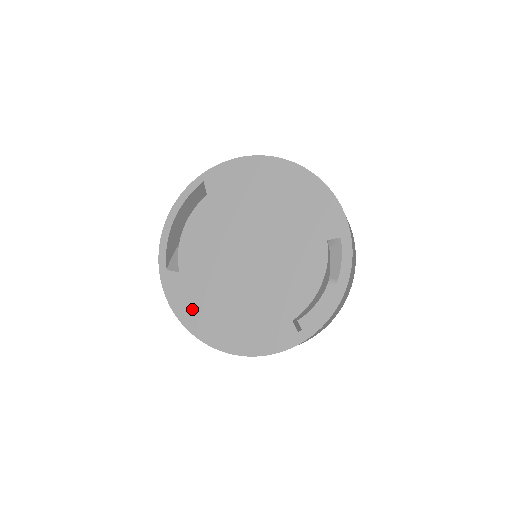
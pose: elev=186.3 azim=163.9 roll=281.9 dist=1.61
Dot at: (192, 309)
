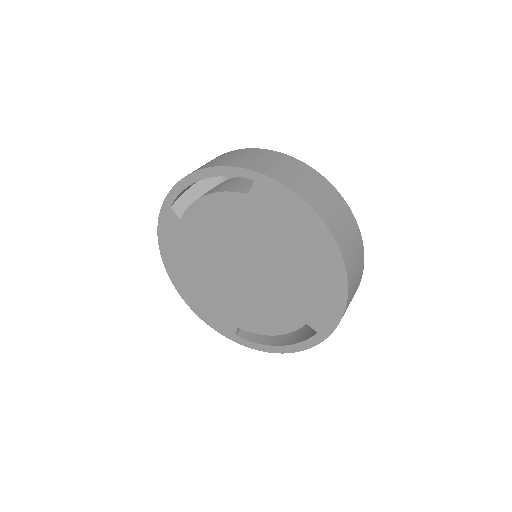
Dot at: (173, 251)
